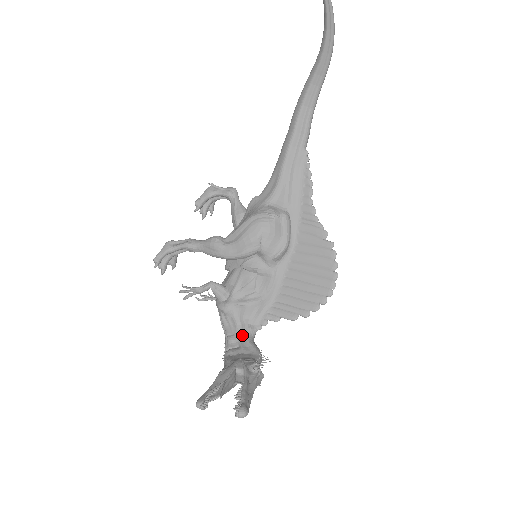
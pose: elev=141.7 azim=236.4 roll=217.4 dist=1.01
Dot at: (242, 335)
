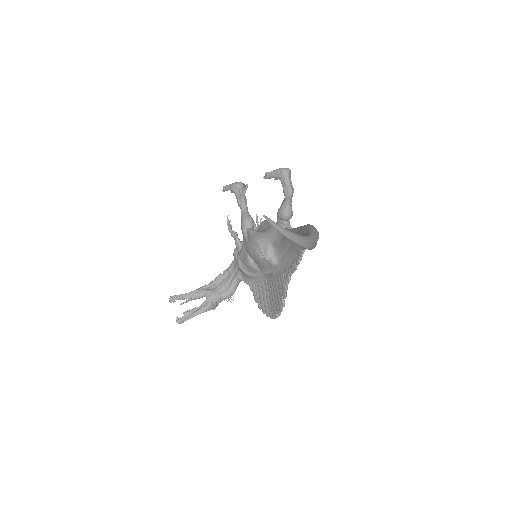
Dot at: (234, 275)
